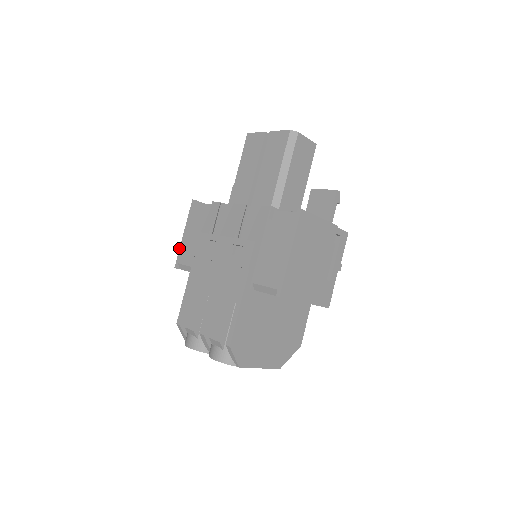
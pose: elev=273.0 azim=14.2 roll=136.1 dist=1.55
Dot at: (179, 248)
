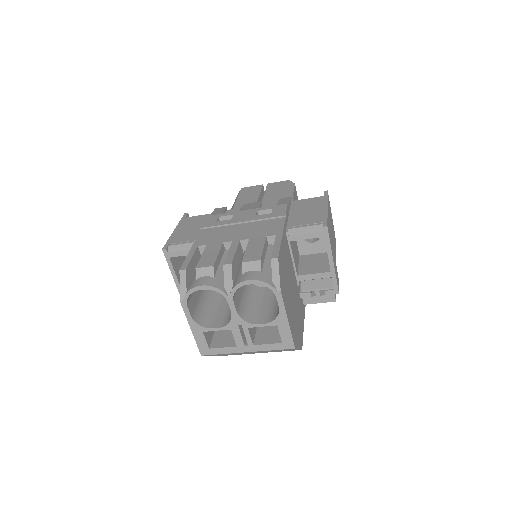
Dot at: (169, 237)
